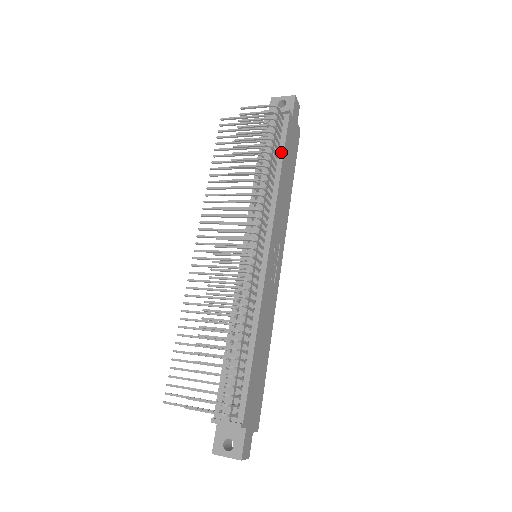
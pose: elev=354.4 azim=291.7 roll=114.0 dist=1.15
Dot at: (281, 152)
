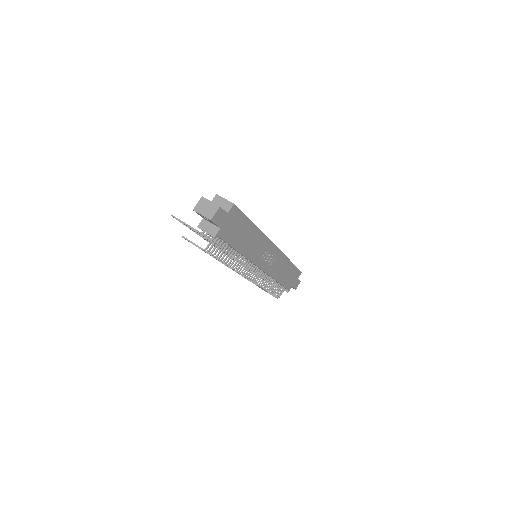
Dot at: occluded
